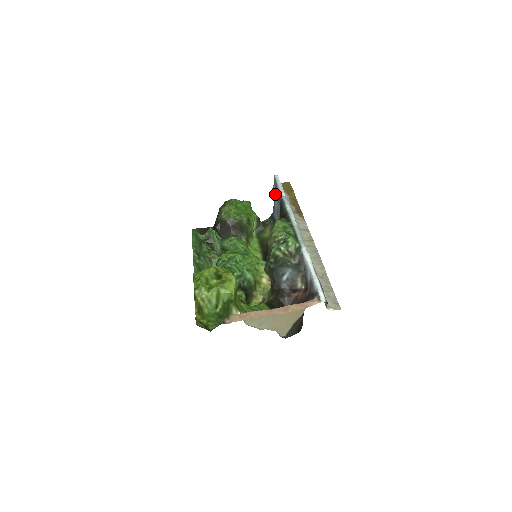
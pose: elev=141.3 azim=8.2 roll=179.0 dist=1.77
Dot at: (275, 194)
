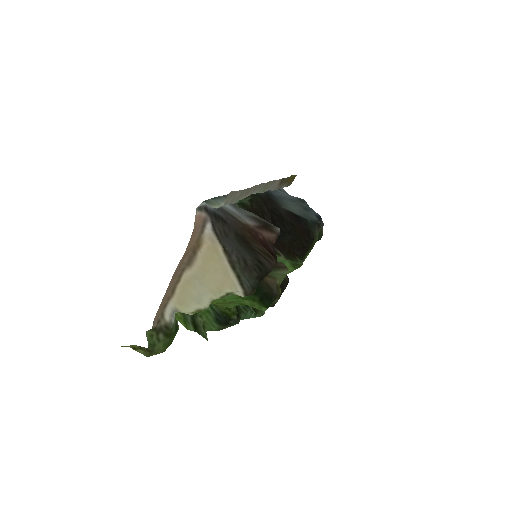
Dot at: occluded
